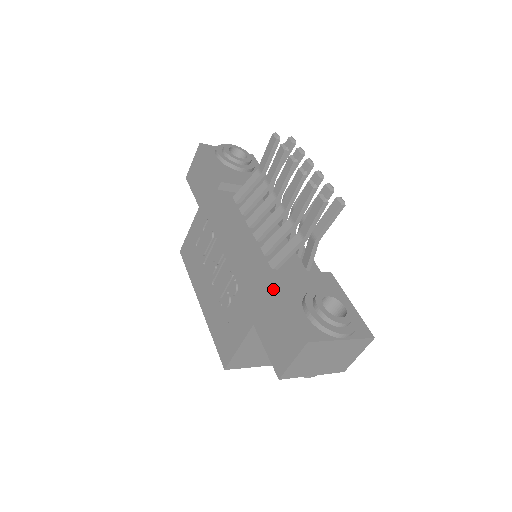
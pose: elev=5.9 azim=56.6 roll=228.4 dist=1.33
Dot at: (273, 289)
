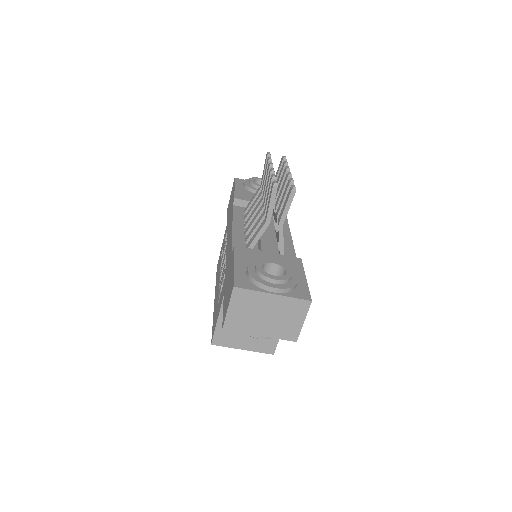
Dot at: (232, 258)
